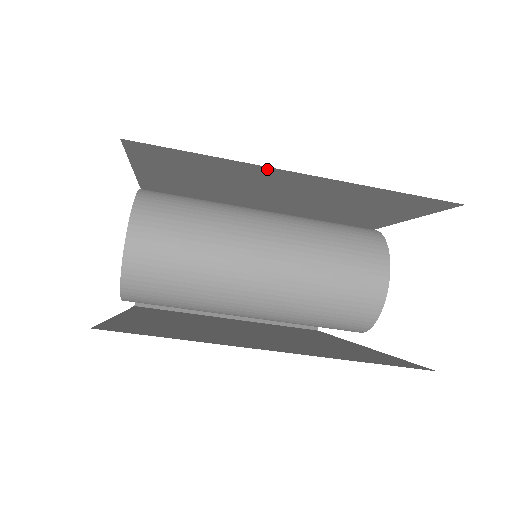
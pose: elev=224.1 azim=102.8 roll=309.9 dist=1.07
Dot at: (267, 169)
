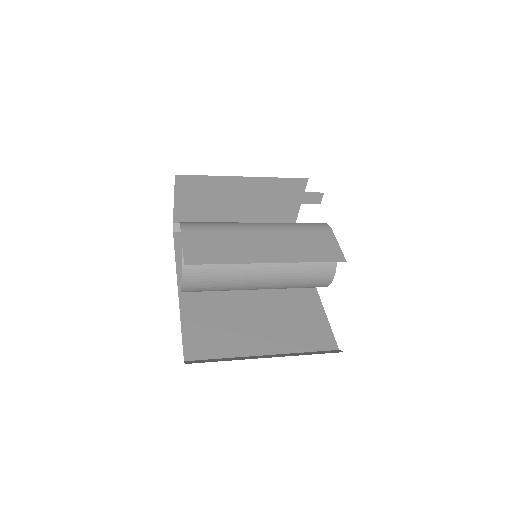
Dot at: occluded
